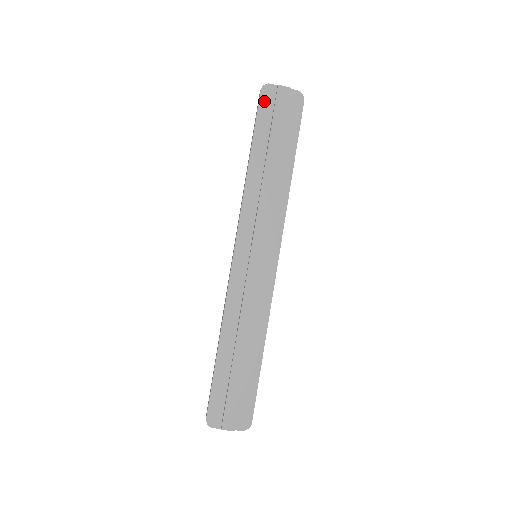
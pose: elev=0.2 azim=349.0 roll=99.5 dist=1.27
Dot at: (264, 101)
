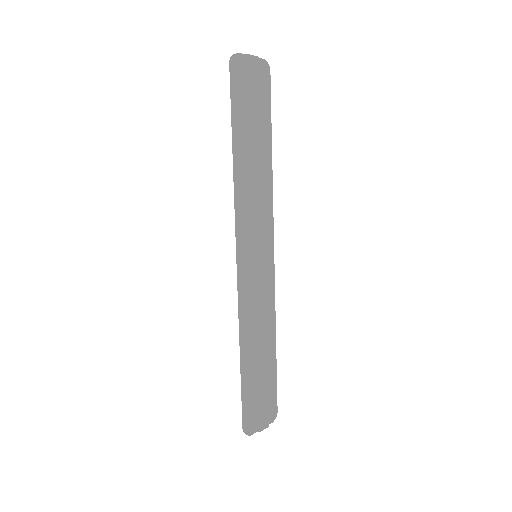
Dot at: (237, 76)
